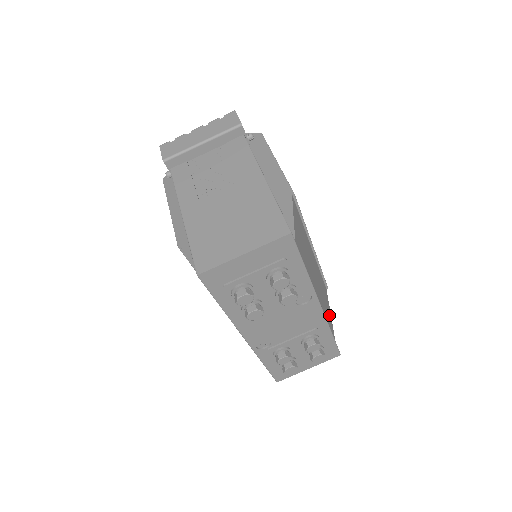
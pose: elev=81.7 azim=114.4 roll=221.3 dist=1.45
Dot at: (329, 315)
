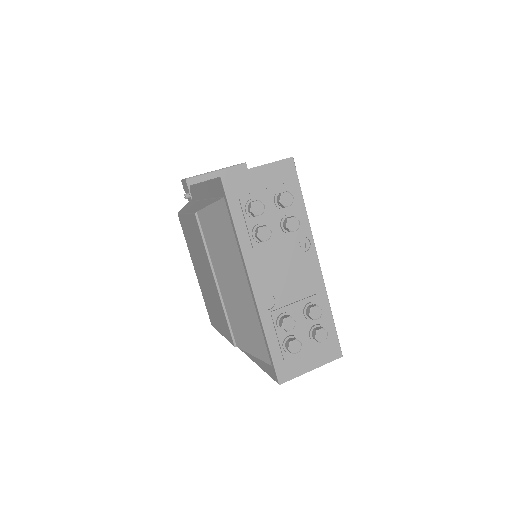
Dot at: occluded
